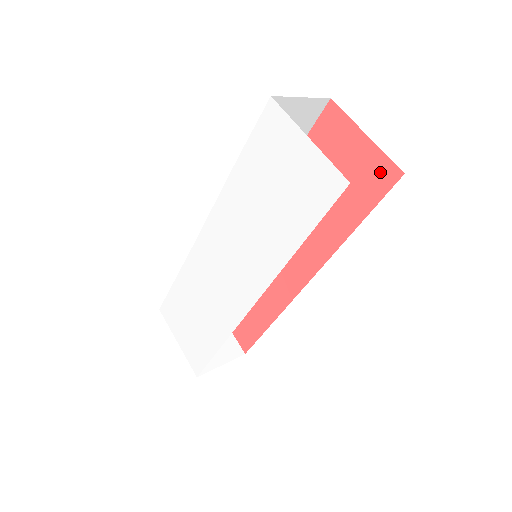
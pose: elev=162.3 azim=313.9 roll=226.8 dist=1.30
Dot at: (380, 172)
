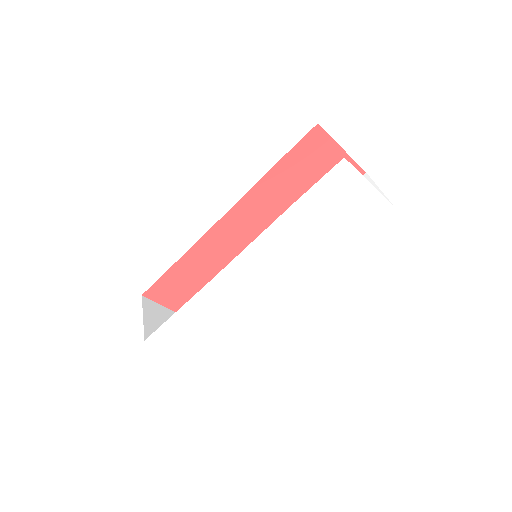
Dot at: occluded
